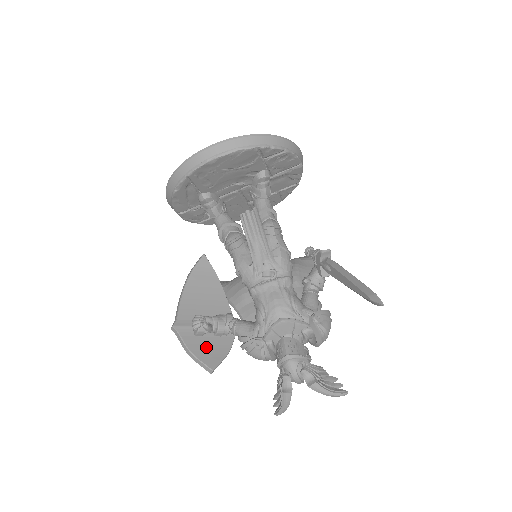
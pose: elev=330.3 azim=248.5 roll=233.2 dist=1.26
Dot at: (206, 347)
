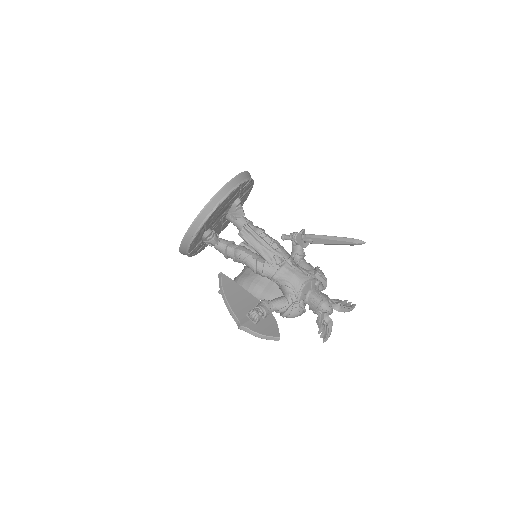
Dot at: (265, 327)
